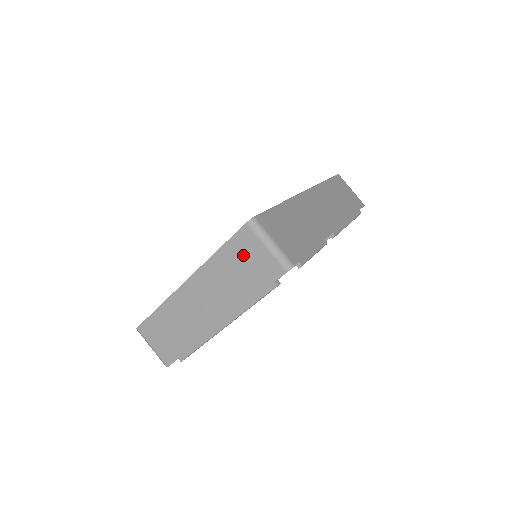
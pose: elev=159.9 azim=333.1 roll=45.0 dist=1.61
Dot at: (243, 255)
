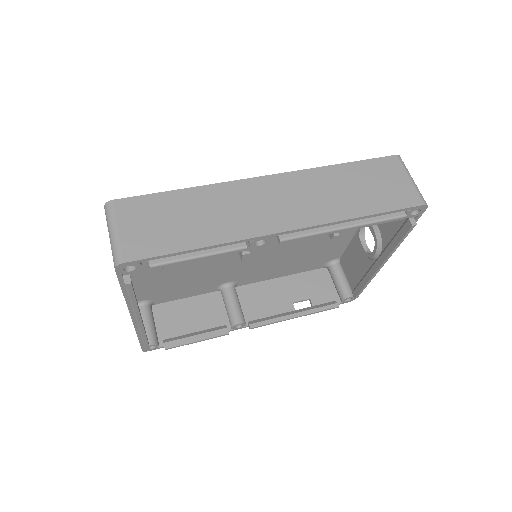
Dot at: occluded
